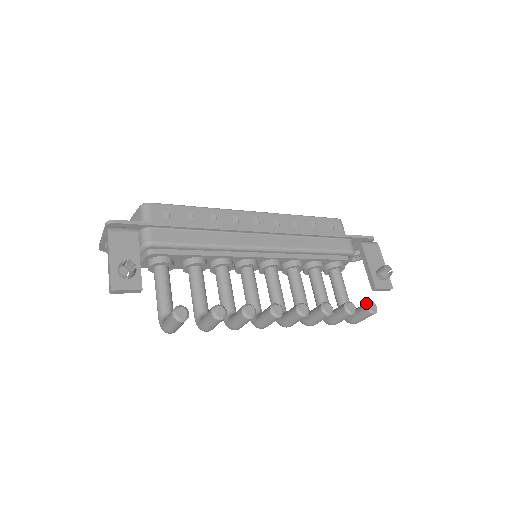
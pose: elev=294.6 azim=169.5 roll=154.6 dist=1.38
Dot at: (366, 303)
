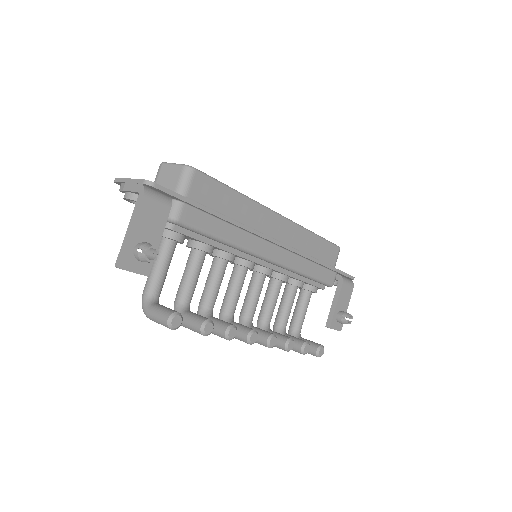
Dot at: (318, 346)
